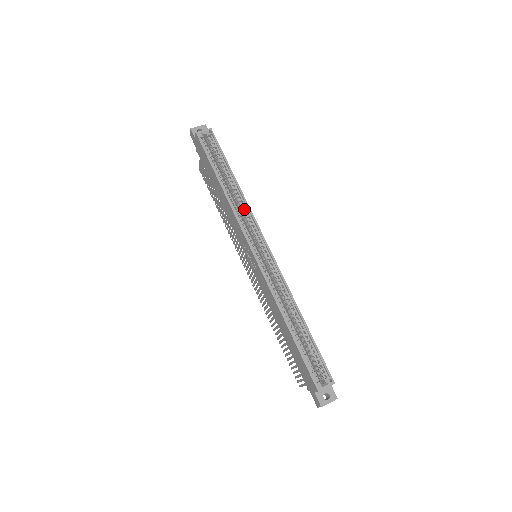
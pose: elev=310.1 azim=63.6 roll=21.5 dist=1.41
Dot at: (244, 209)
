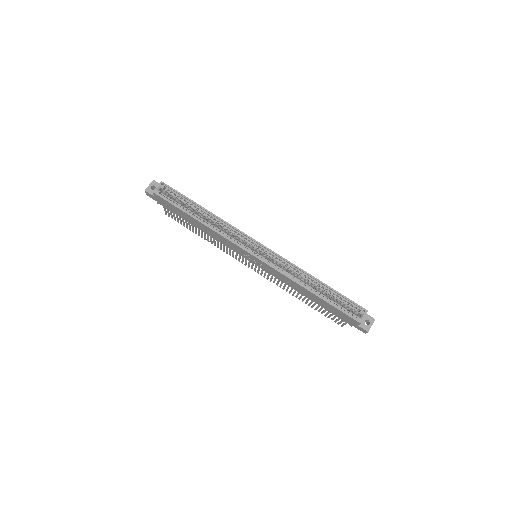
Dot at: (227, 228)
